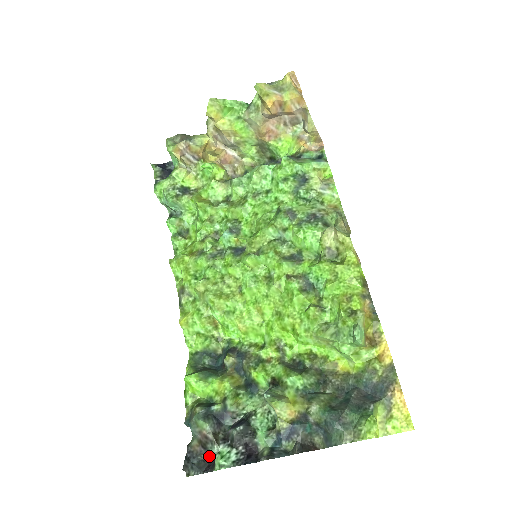
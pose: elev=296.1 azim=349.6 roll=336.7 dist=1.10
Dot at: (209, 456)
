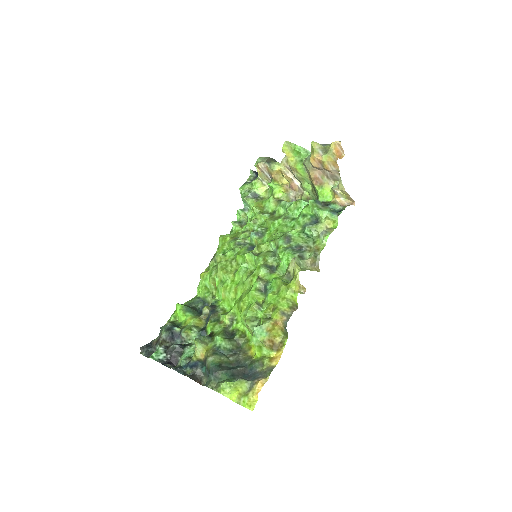
Dot at: occluded
